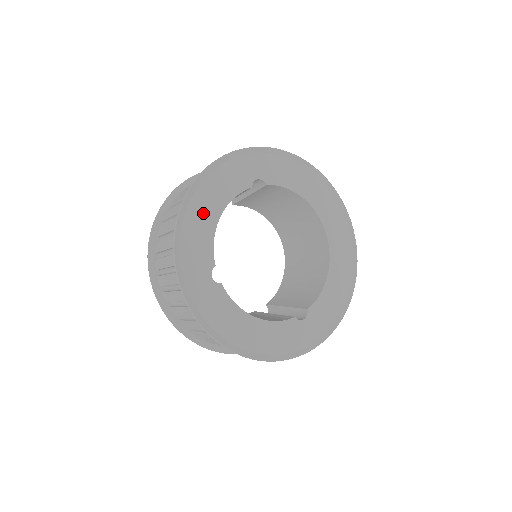
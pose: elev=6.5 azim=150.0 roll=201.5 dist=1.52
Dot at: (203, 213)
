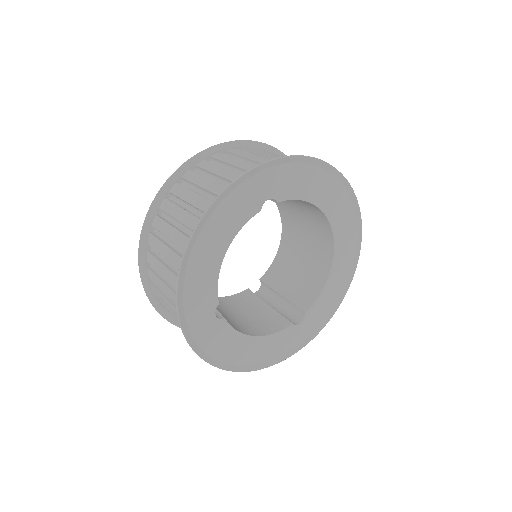
Dot at: (207, 256)
